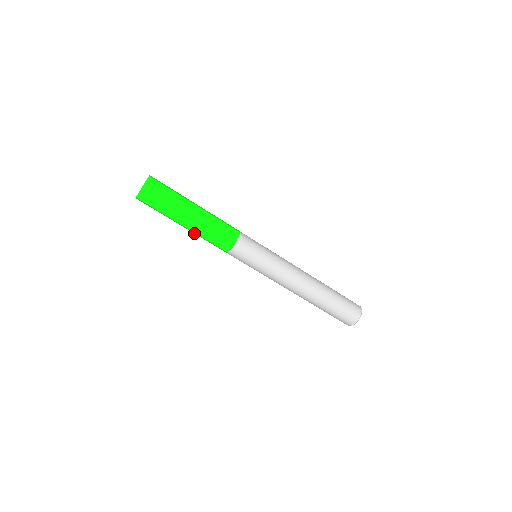
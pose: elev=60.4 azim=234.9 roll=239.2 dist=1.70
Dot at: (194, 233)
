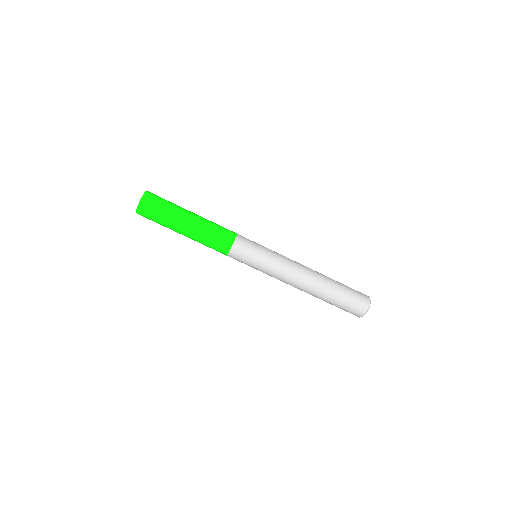
Dot at: (194, 240)
